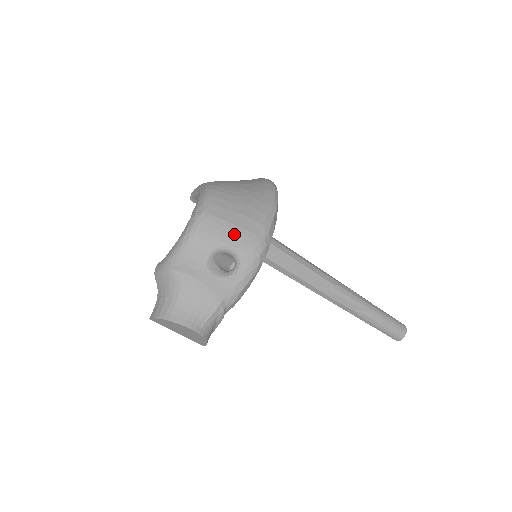
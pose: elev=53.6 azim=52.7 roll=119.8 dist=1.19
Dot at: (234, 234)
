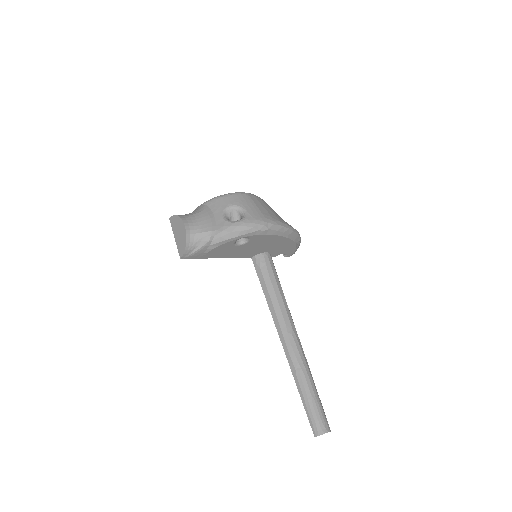
Dot at: (253, 208)
